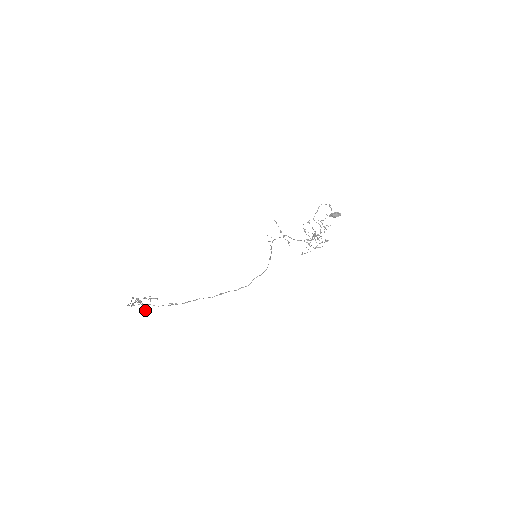
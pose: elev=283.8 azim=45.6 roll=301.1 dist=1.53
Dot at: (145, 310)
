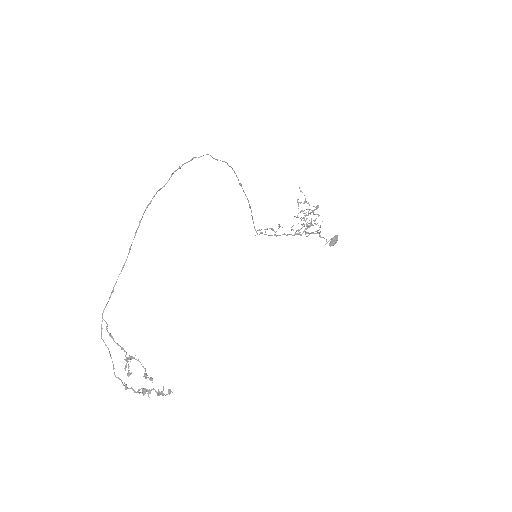
Dot at: (144, 376)
